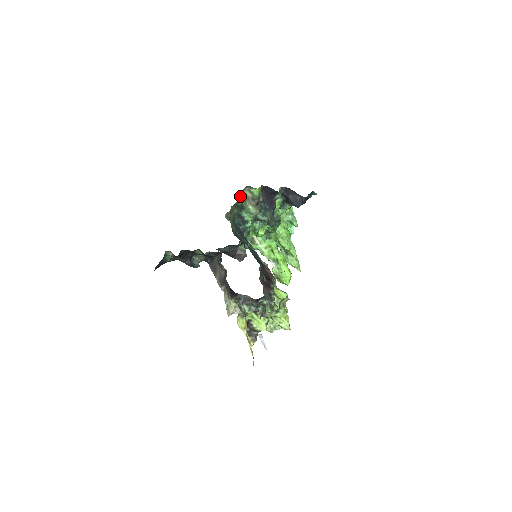
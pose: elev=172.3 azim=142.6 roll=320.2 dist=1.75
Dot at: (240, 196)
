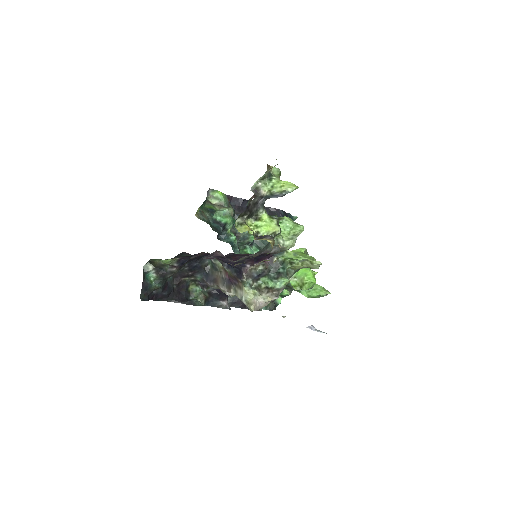
Dot at: (206, 204)
